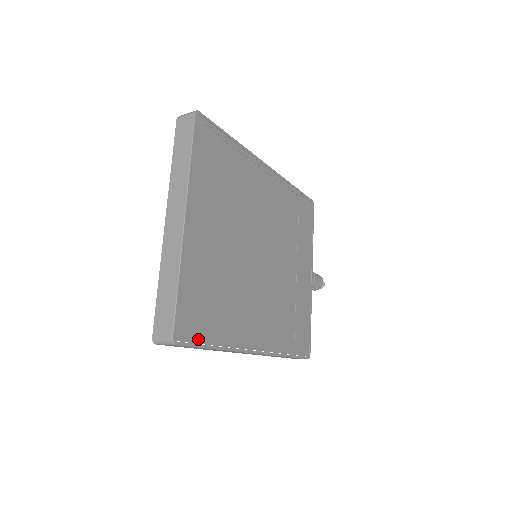
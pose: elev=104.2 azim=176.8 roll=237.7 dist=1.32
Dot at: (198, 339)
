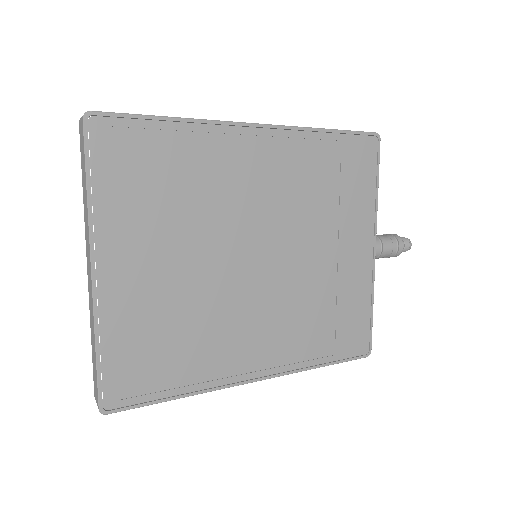
Dot at: (144, 397)
